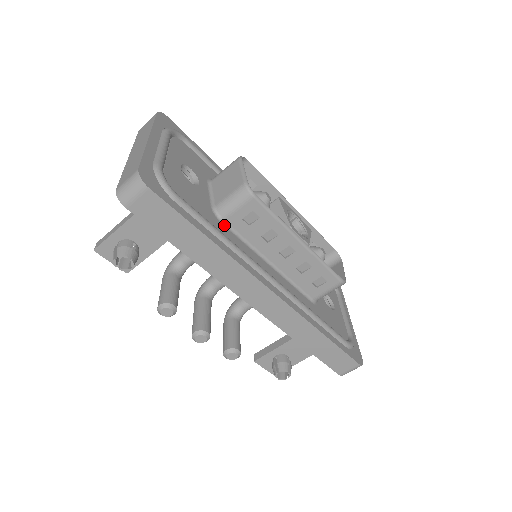
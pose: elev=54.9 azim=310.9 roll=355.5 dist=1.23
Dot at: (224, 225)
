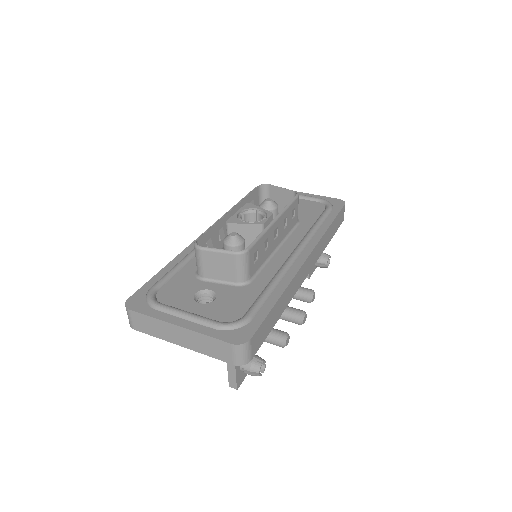
Dot at: (253, 280)
